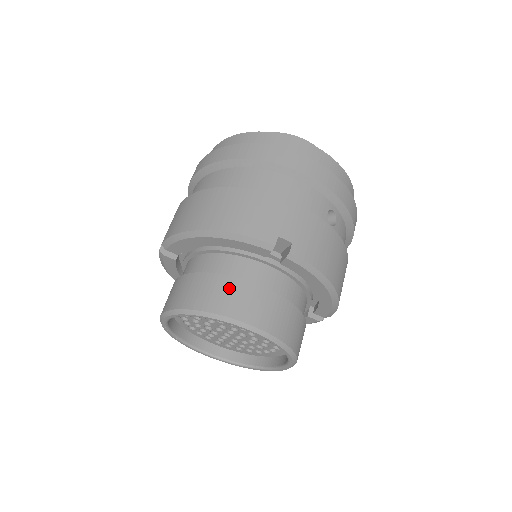
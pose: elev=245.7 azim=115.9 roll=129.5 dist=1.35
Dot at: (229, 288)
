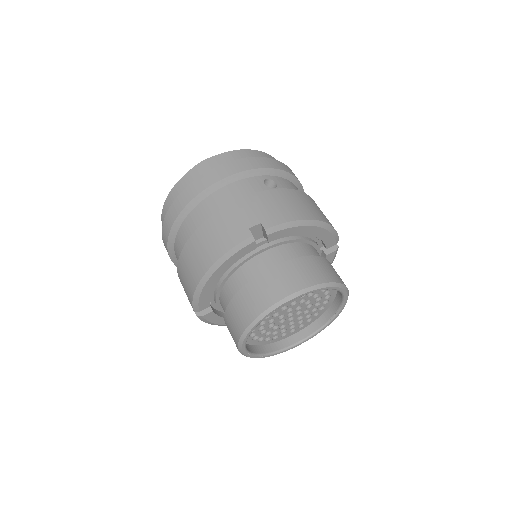
Dot at: (256, 289)
